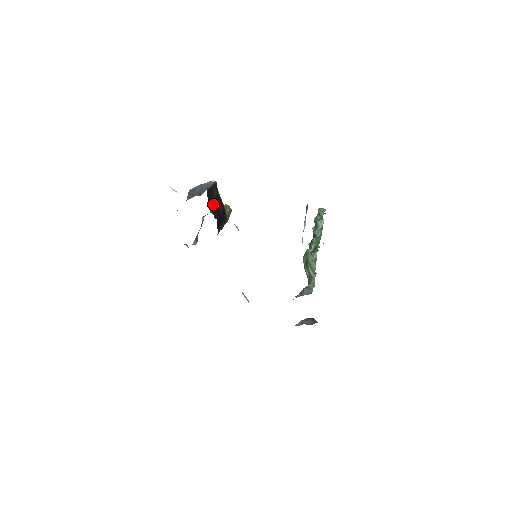
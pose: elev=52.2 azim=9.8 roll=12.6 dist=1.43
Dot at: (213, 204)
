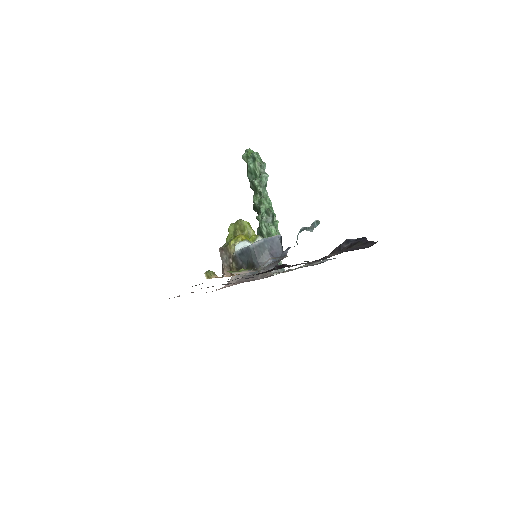
Dot at: occluded
